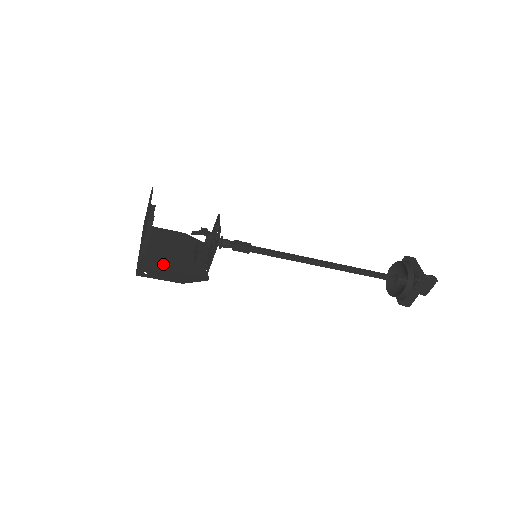
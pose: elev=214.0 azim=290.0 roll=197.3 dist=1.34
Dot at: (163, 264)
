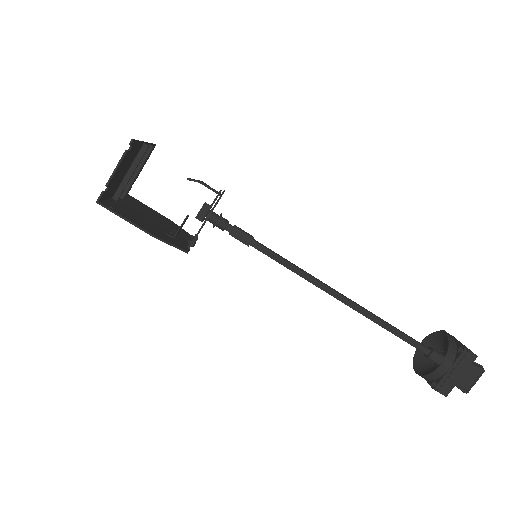
Dot at: (136, 216)
